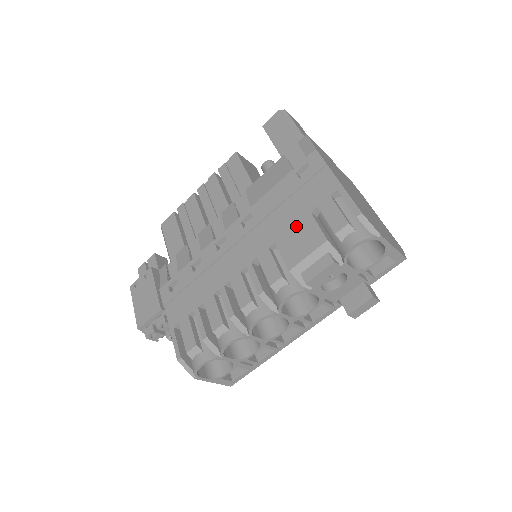
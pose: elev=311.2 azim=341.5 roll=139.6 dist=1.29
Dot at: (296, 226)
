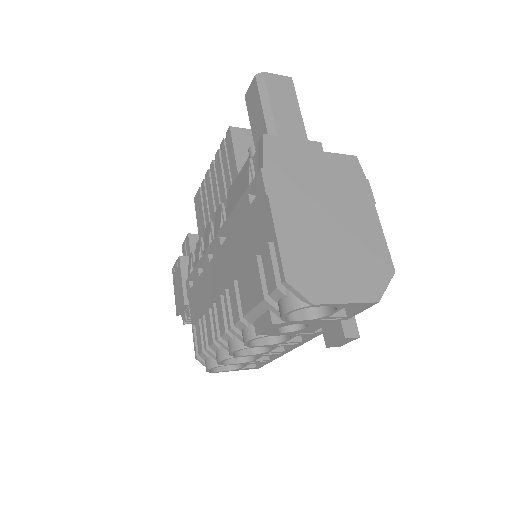
Dot at: (248, 266)
